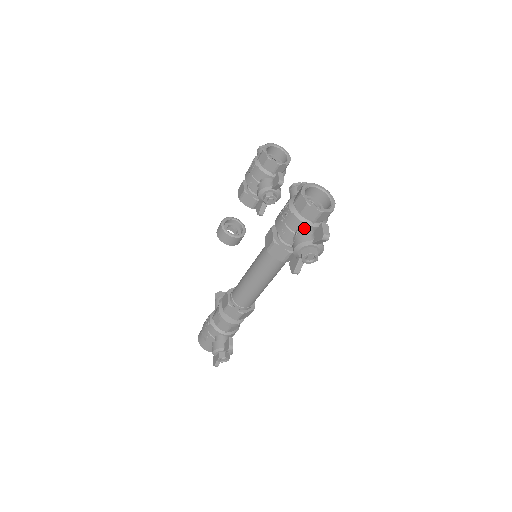
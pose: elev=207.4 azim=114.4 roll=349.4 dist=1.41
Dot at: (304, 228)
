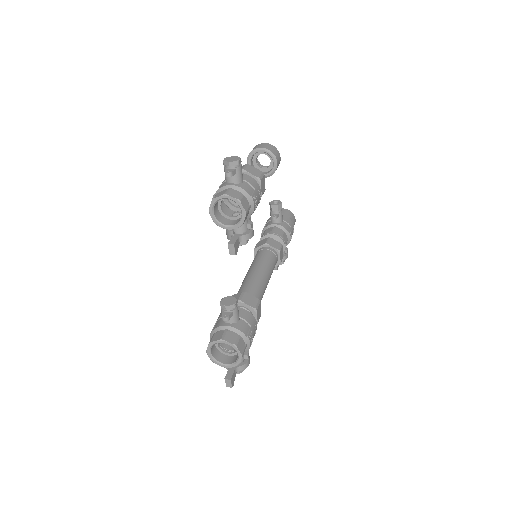
Dot at: occluded
